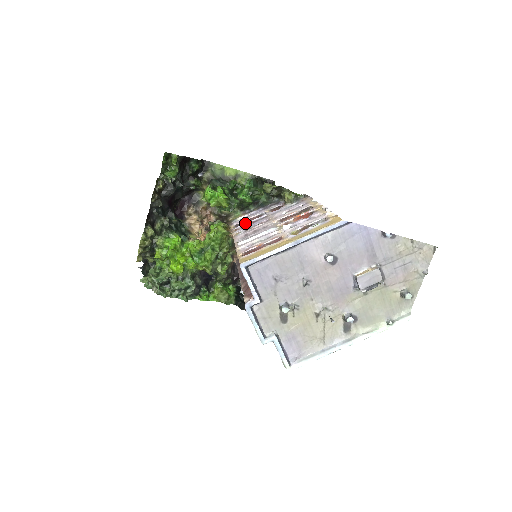
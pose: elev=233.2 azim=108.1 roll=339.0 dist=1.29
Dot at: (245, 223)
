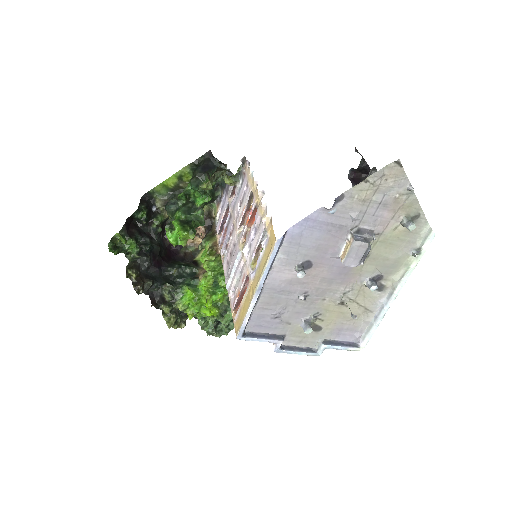
Dot at: occluded
